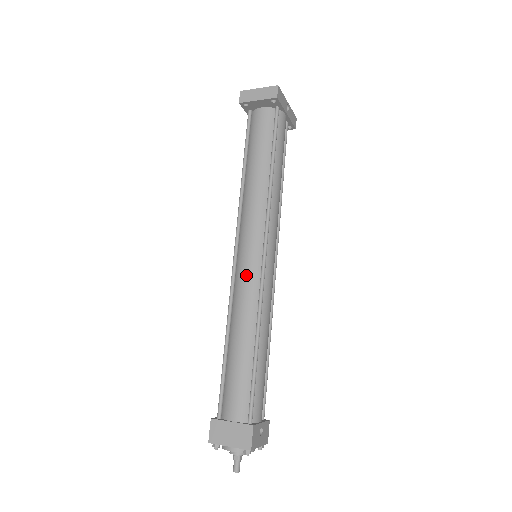
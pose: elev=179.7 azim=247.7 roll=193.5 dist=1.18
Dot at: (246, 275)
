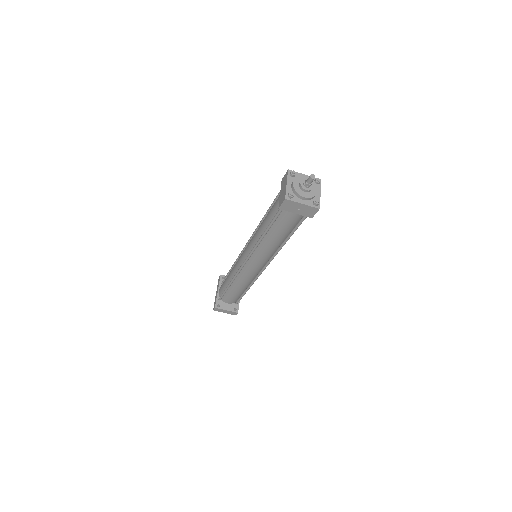
Dot at: occluded
